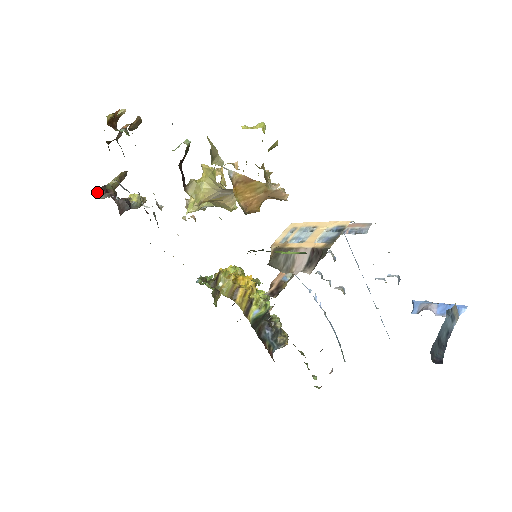
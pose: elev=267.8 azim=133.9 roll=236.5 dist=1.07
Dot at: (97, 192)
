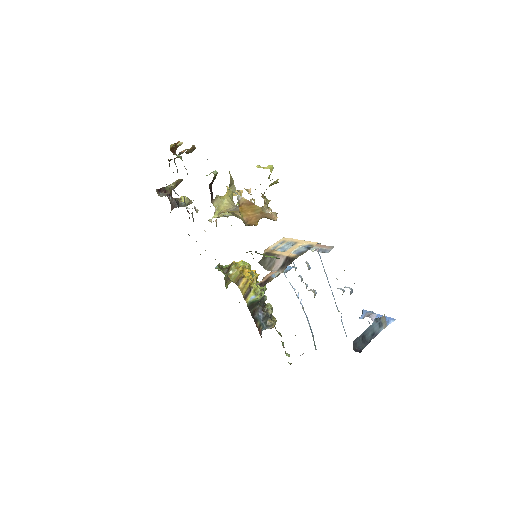
Dot at: (158, 191)
